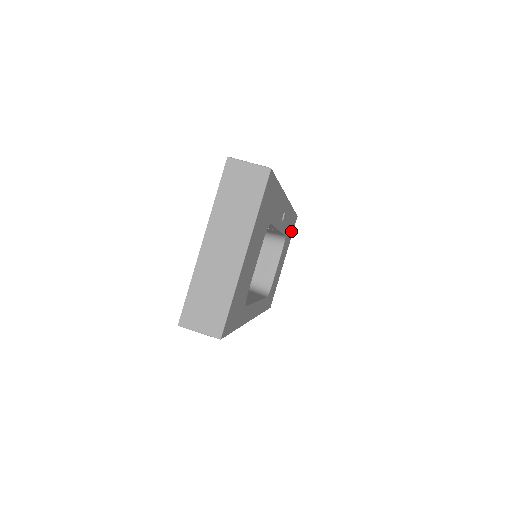
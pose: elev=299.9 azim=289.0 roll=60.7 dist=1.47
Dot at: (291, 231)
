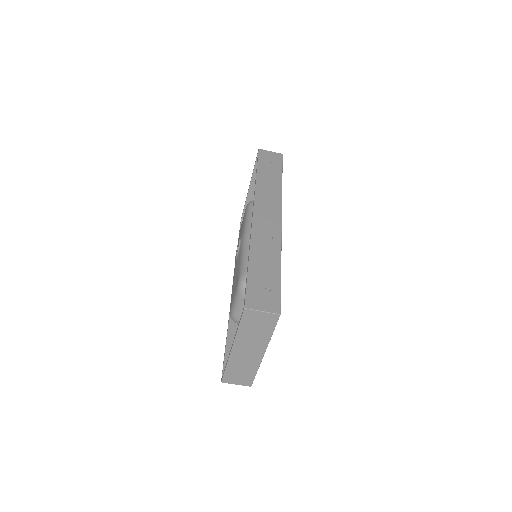
Dot at: occluded
